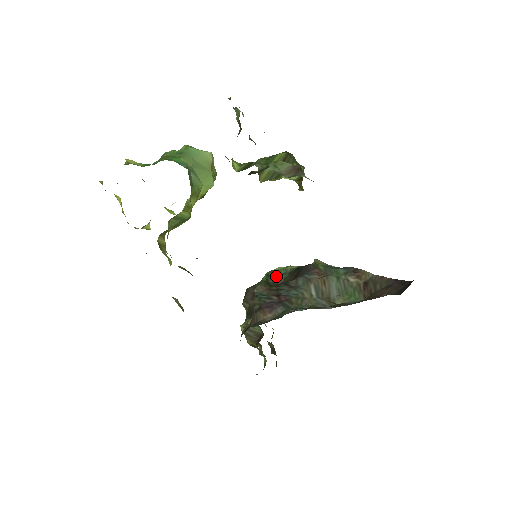
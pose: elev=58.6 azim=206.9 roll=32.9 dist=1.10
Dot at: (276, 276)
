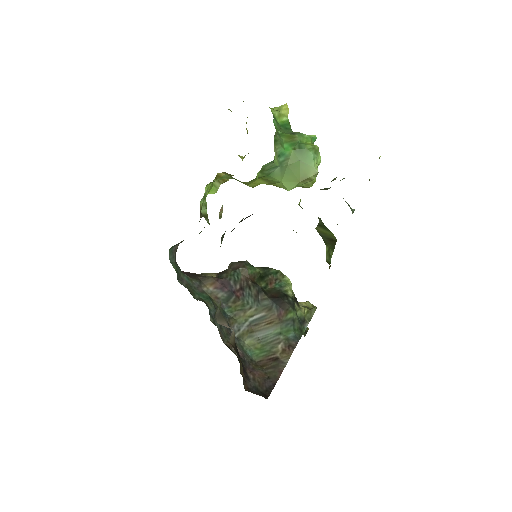
Dot at: (277, 280)
